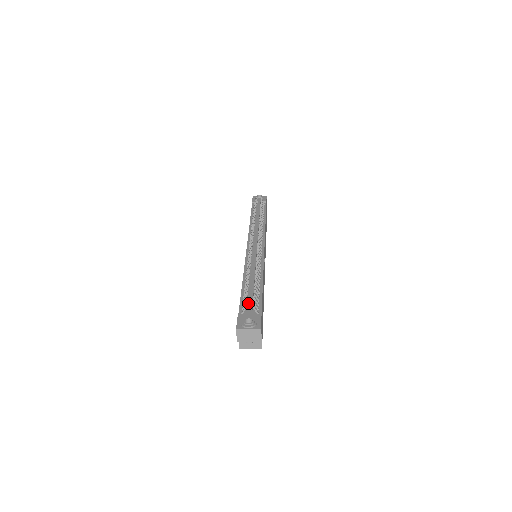
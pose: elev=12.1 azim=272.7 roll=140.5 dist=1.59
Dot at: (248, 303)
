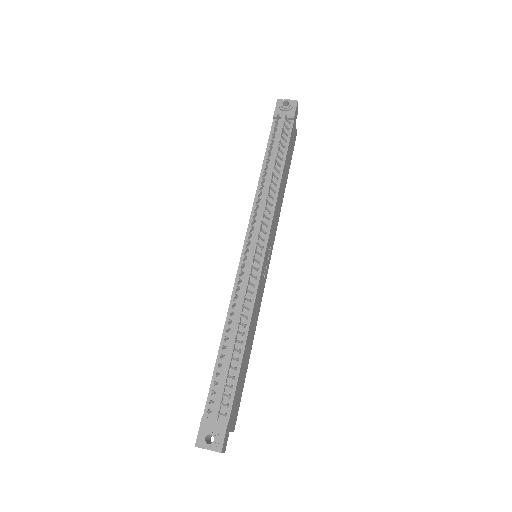
Dot at: (217, 396)
